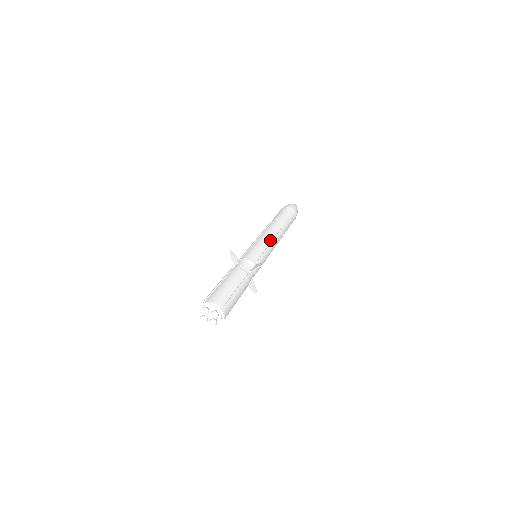
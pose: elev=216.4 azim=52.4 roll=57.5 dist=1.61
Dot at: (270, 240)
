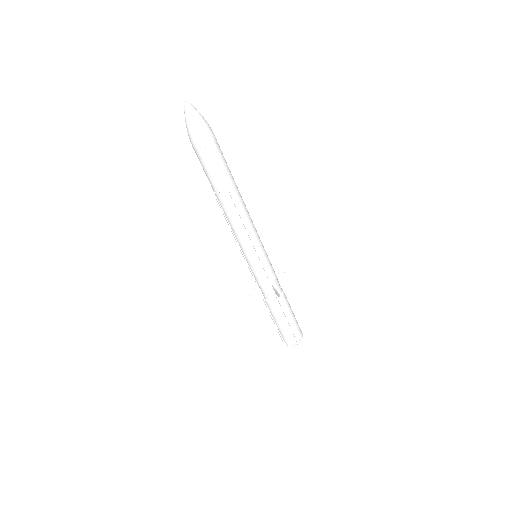
Dot at: (247, 239)
